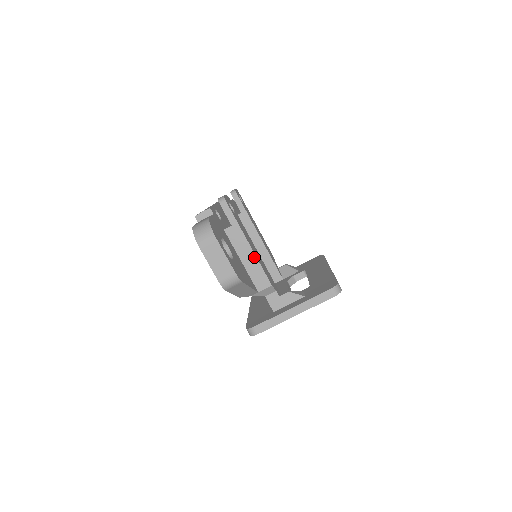
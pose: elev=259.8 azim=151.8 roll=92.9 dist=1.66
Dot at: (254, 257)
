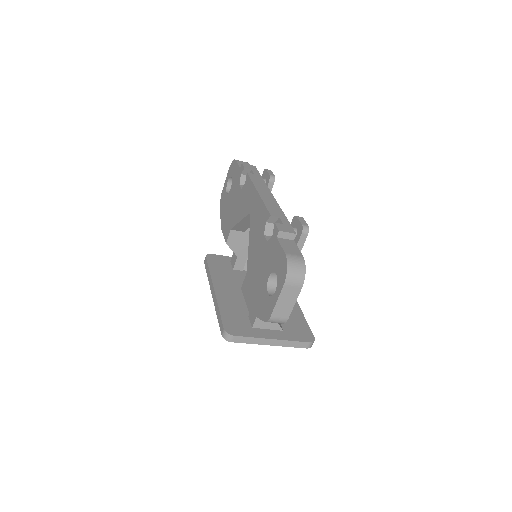
Dot at: occluded
